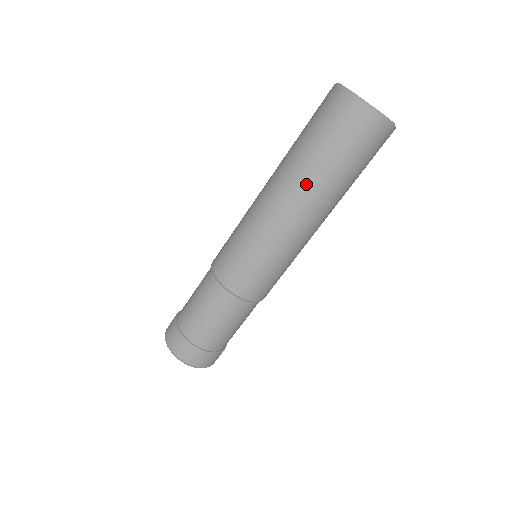
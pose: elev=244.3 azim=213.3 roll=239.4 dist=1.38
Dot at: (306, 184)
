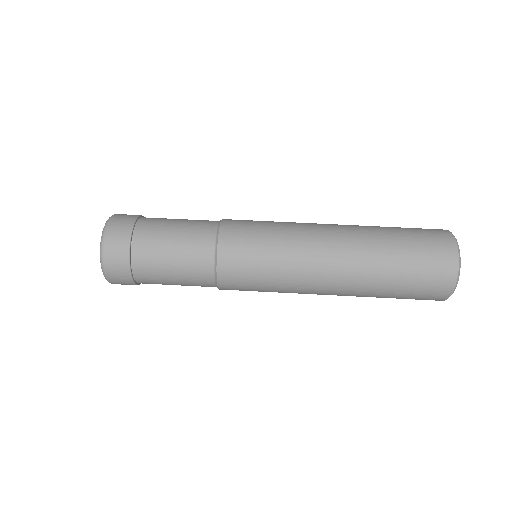
Dot at: (364, 232)
